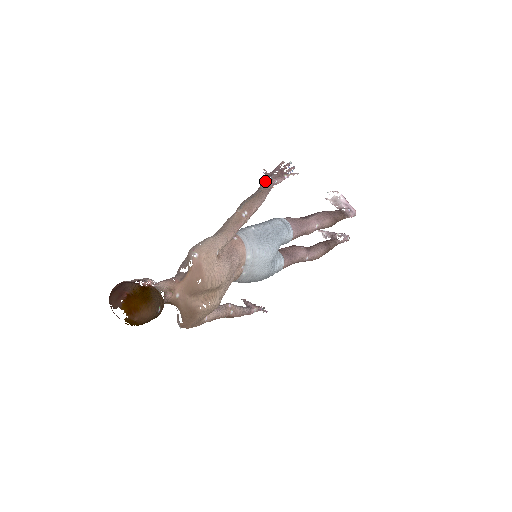
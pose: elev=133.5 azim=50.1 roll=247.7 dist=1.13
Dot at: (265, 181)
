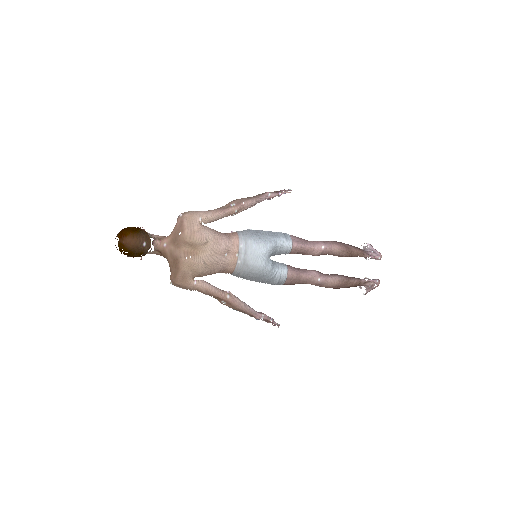
Dot at: (260, 194)
